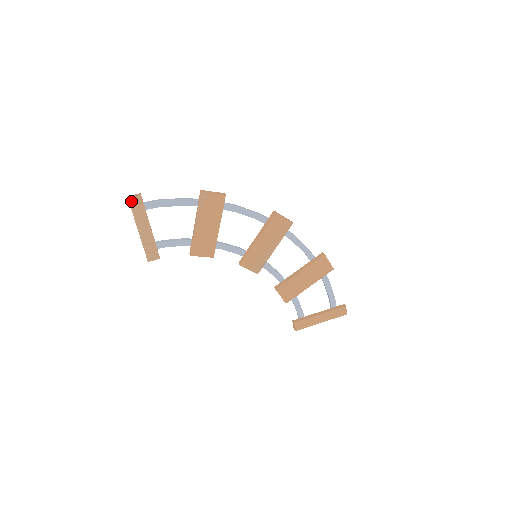
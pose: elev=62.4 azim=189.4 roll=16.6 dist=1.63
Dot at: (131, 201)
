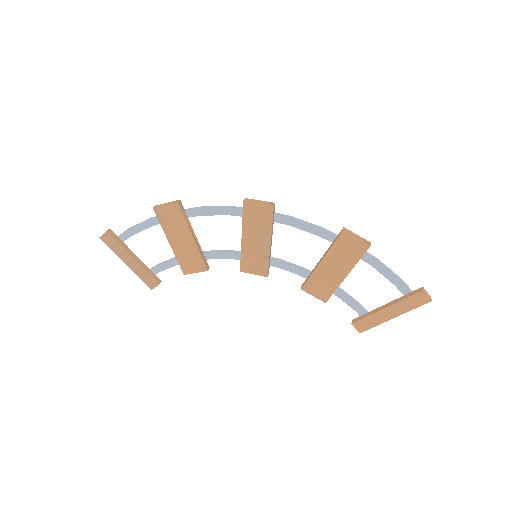
Dot at: (103, 239)
